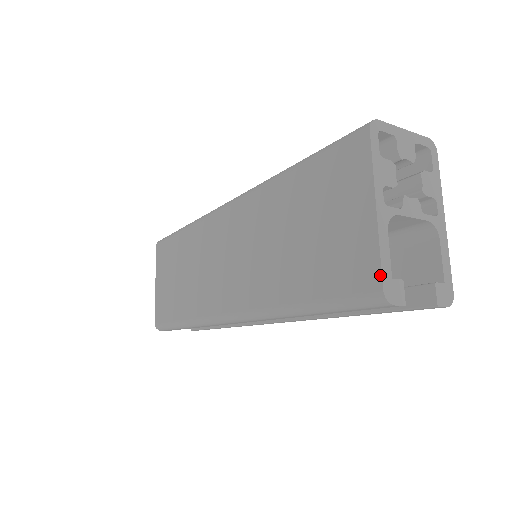
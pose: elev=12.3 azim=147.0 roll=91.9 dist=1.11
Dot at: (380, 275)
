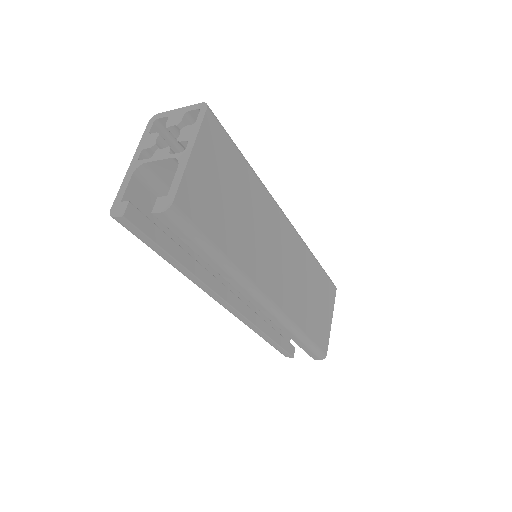
Dot at: (115, 202)
